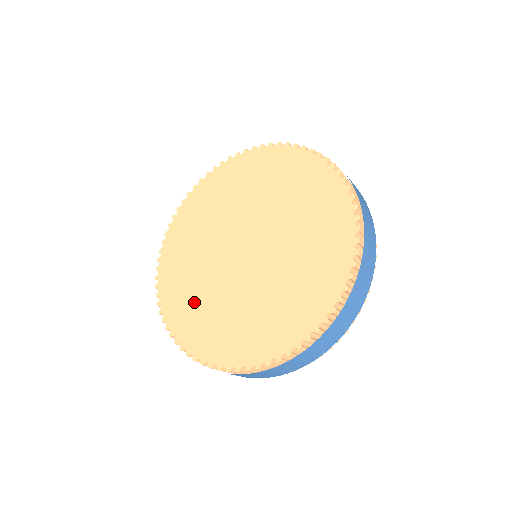
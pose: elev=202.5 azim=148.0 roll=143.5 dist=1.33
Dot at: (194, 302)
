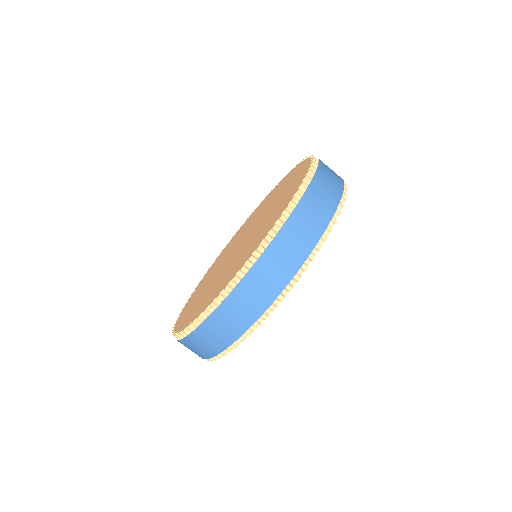
Dot at: (206, 295)
